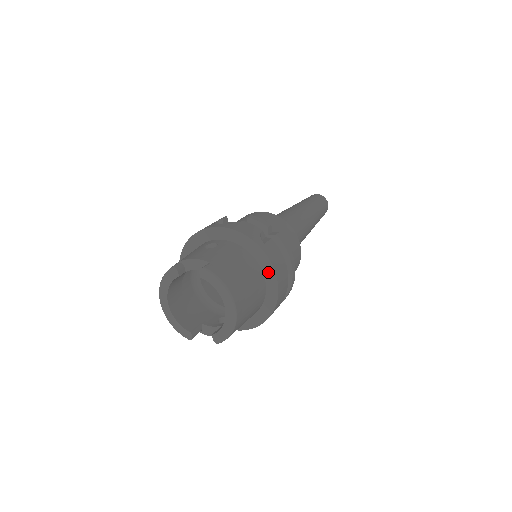
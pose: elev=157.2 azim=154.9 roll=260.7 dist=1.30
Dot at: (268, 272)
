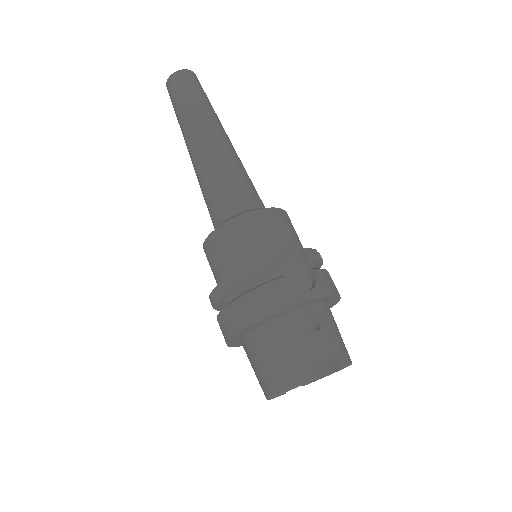
Dot at: (330, 306)
